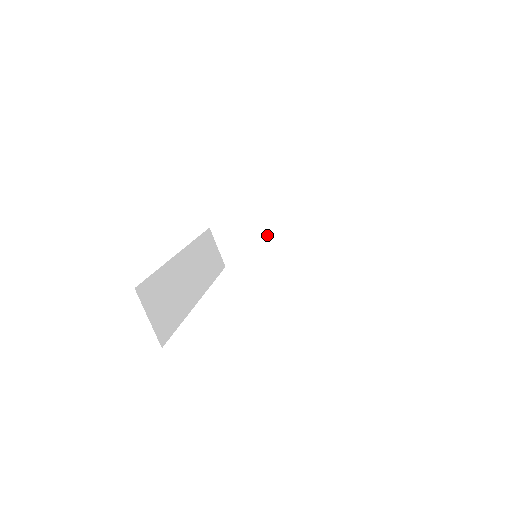
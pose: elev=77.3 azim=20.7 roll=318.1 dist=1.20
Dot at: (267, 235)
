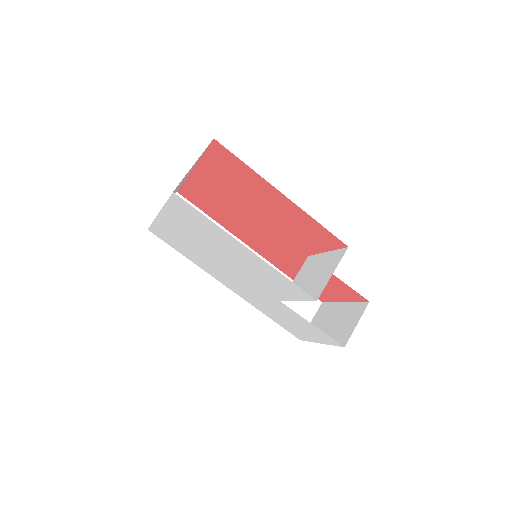
Dot at: (338, 327)
